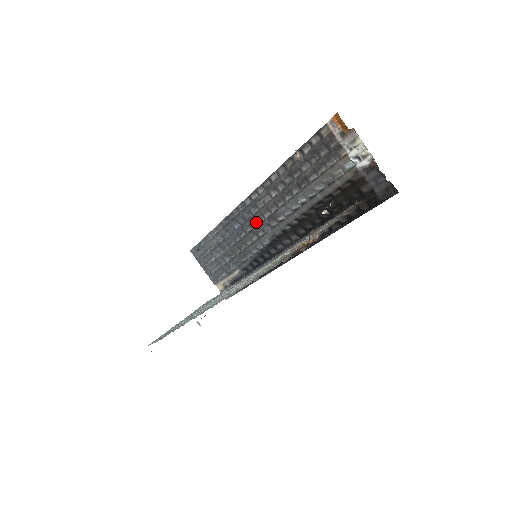
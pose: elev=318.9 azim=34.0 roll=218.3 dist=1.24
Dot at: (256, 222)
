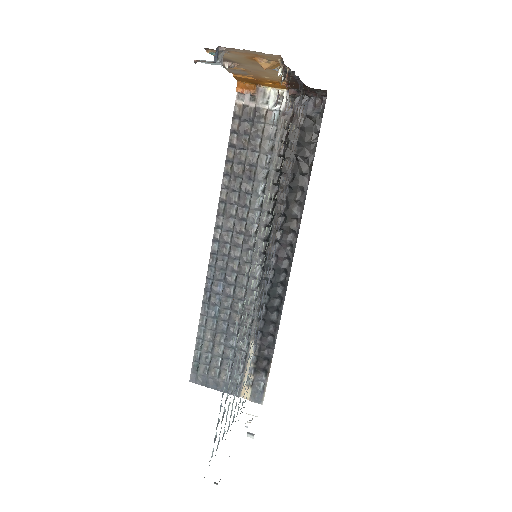
Dot at: (235, 261)
